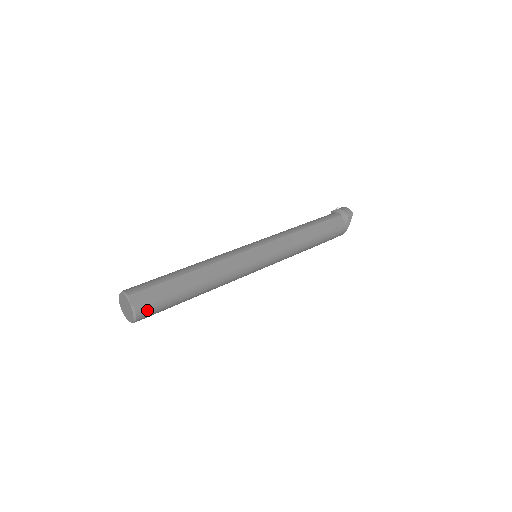
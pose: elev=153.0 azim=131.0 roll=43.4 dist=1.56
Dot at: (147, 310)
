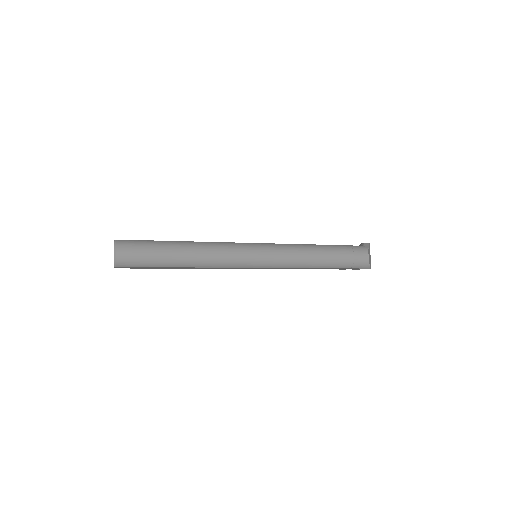
Dot at: (127, 243)
